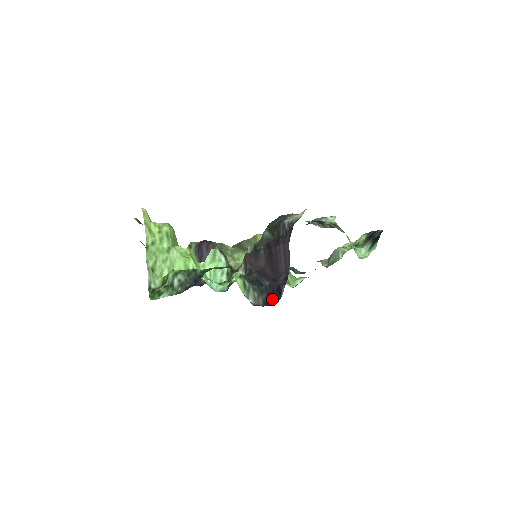
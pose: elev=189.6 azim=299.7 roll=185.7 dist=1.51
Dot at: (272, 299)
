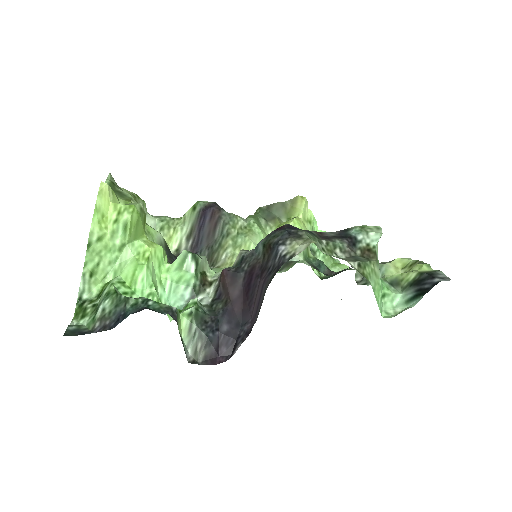
Dot at: (220, 354)
